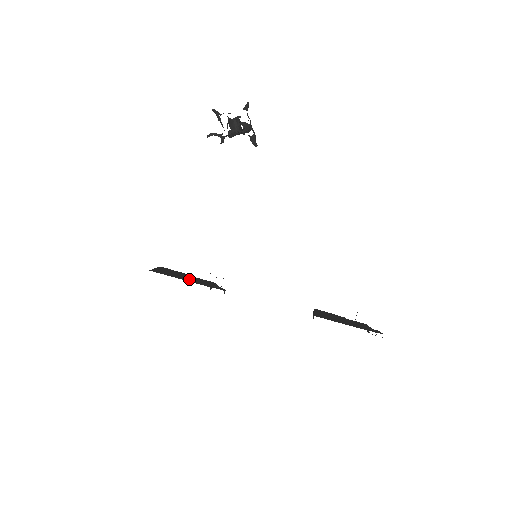
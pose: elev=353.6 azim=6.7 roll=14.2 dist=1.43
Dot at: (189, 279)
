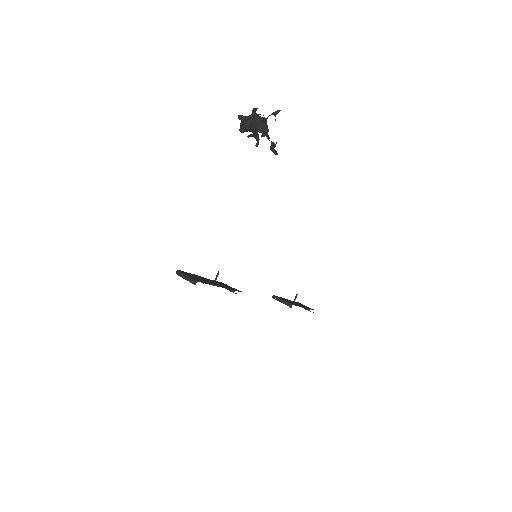
Dot at: (218, 284)
